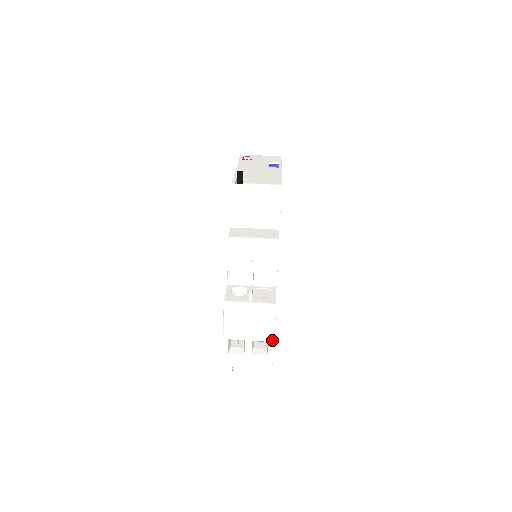
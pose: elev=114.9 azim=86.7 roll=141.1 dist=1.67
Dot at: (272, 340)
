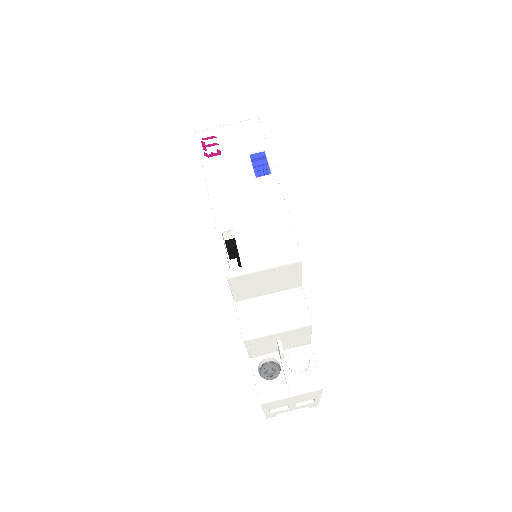
Dot at: (319, 397)
